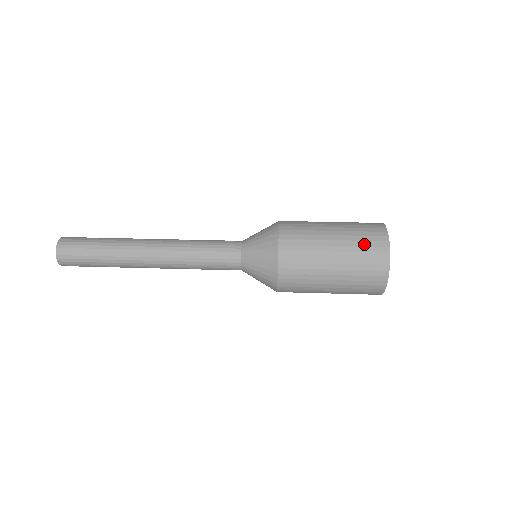
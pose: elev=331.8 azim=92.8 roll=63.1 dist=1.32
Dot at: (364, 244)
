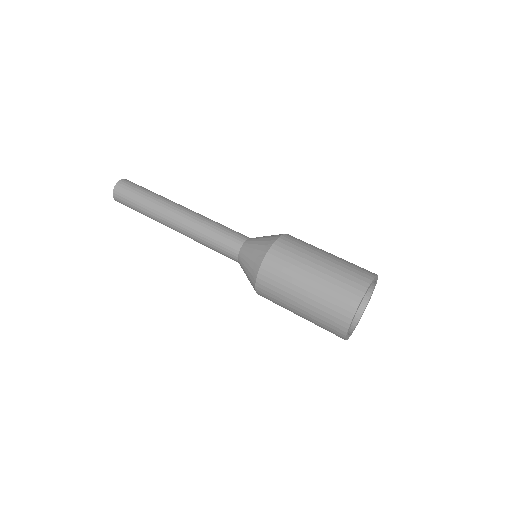
Dot at: (338, 290)
